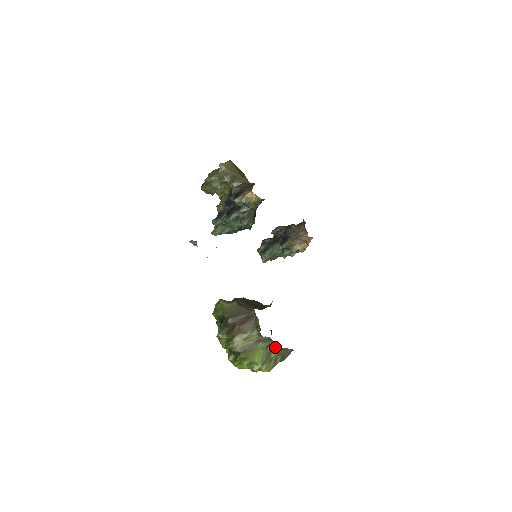
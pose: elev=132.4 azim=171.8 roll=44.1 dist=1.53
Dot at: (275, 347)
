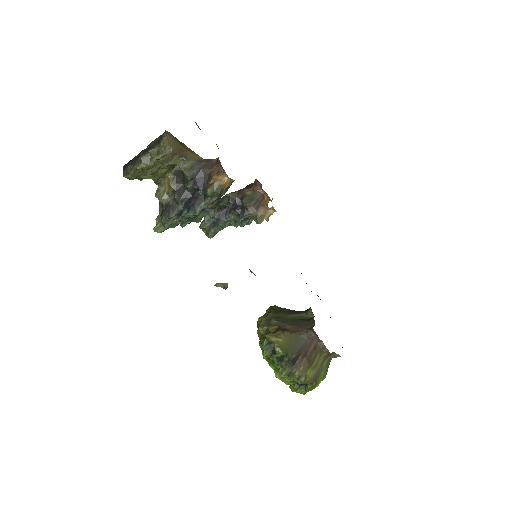
Dot at: (336, 357)
